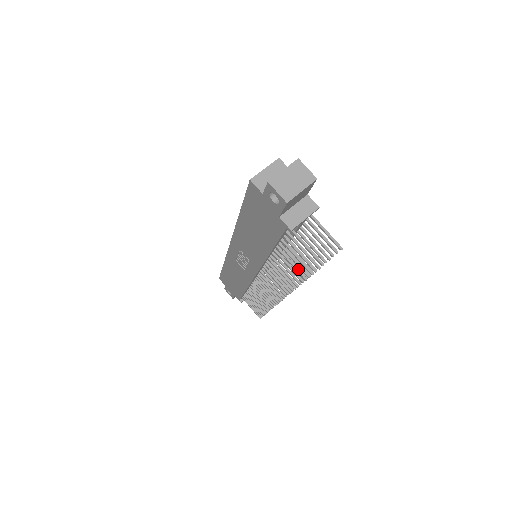
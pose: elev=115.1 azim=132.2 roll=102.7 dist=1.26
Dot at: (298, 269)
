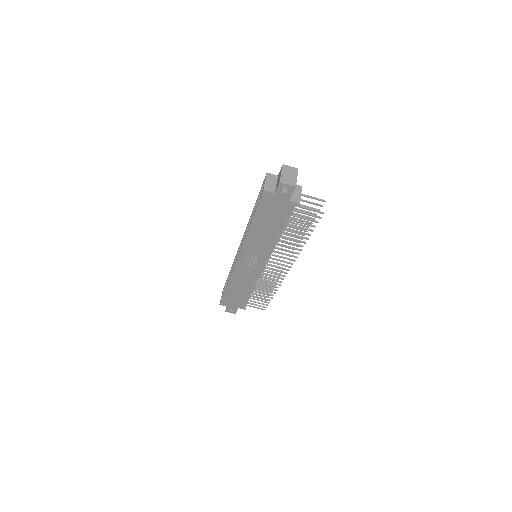
Dot at: (303, 232)
